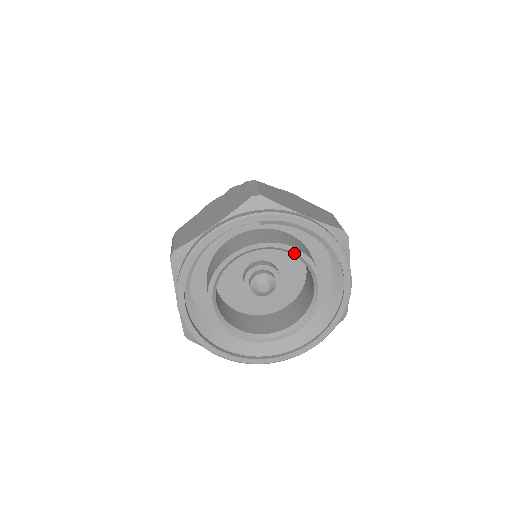
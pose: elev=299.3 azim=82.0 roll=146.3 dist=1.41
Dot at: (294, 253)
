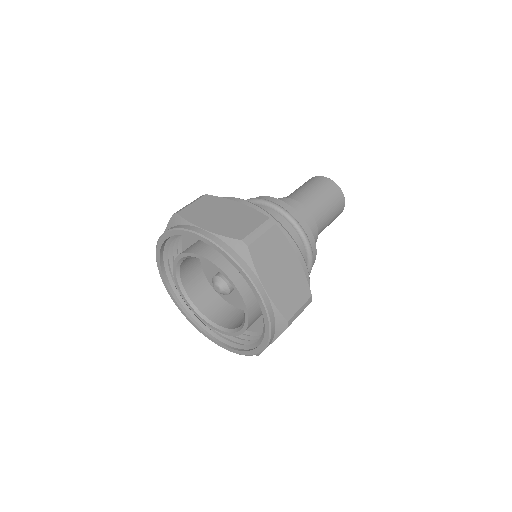
Dot at: (240, 298)
